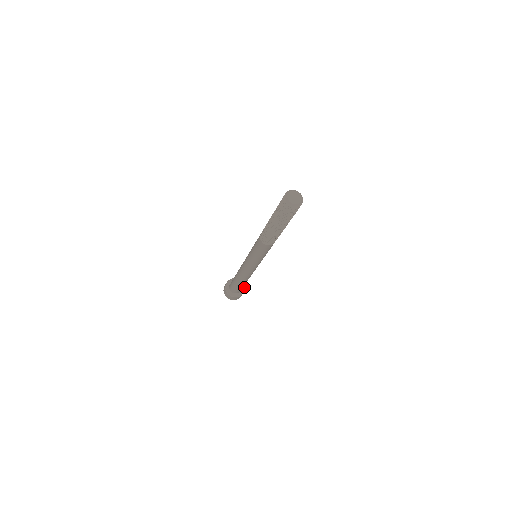
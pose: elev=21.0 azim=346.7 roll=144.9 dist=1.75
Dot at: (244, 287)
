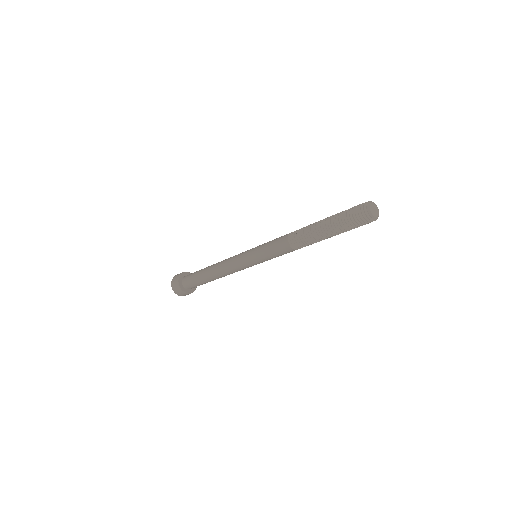
Dot at: occluded
